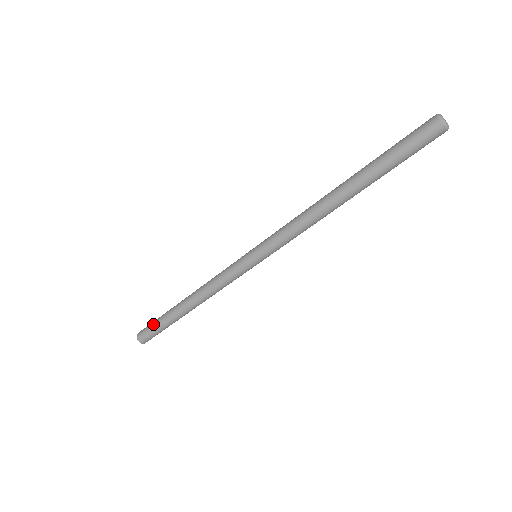
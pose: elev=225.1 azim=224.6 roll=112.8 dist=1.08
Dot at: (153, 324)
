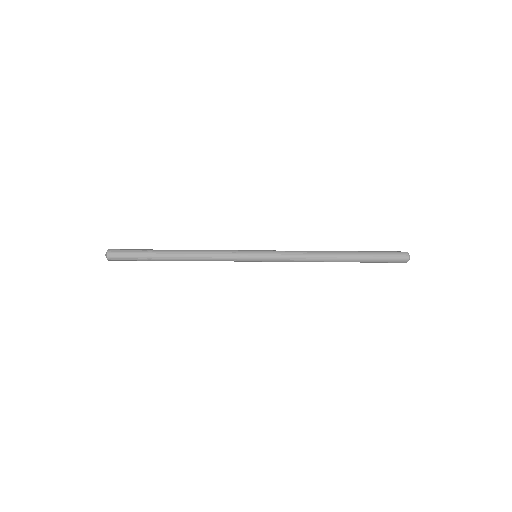
Dot at: (133, 254)
